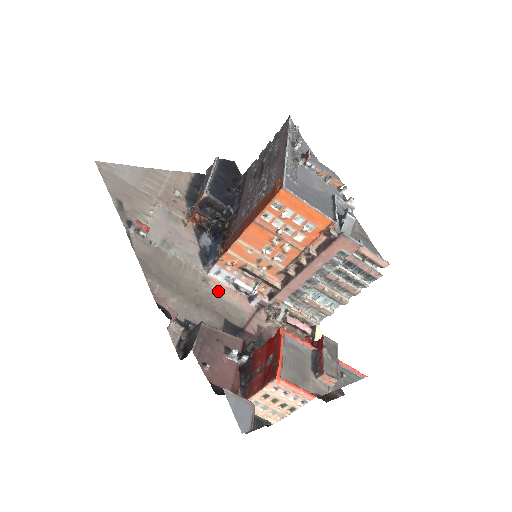
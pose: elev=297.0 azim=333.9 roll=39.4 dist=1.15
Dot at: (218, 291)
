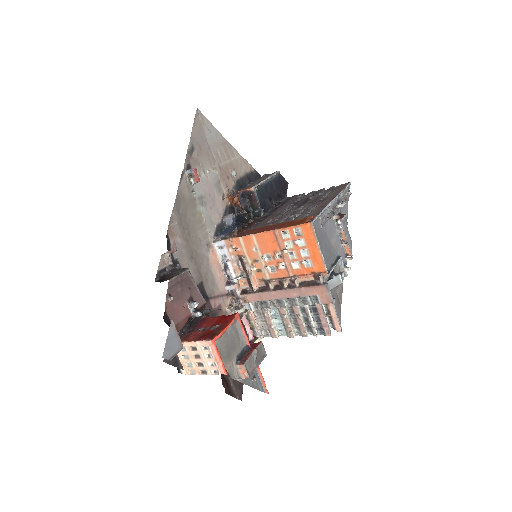
Dot at: (211, 260)
